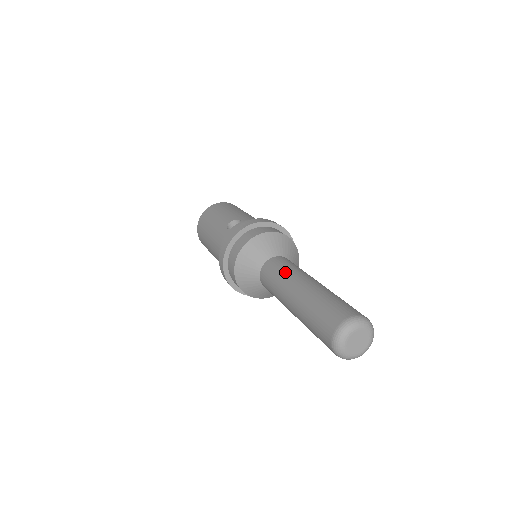
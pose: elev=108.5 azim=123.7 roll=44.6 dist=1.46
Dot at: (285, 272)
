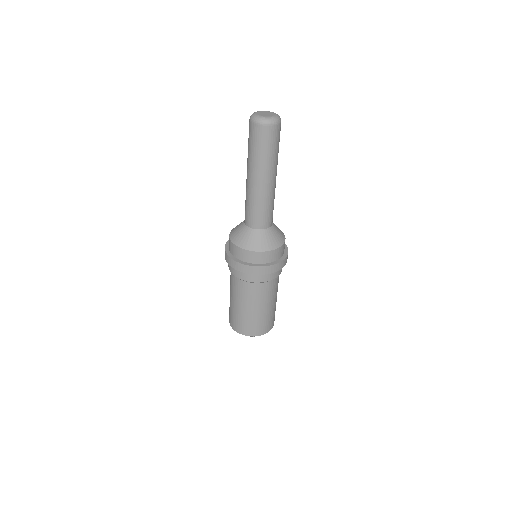
Dot at: occluded
